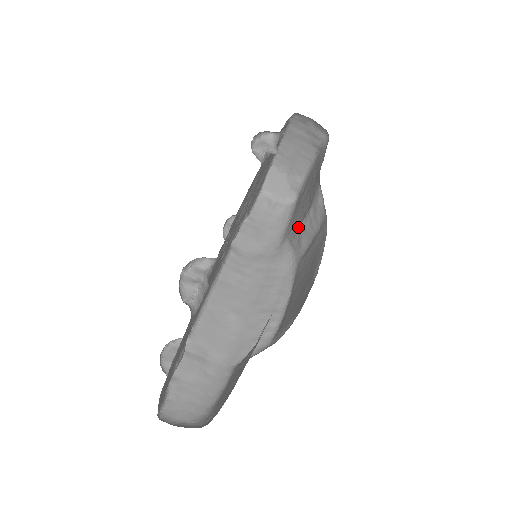
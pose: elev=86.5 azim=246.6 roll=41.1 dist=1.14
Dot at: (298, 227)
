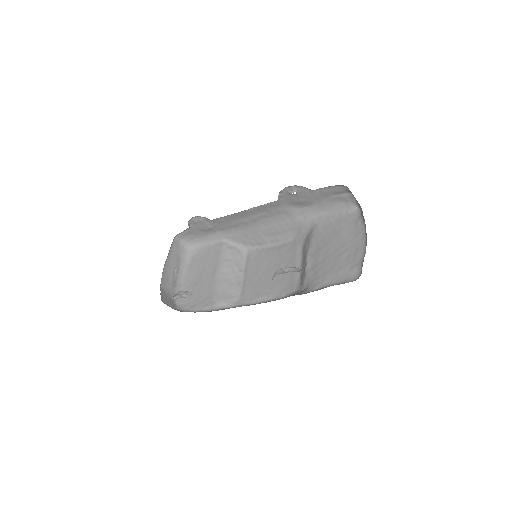
Dot at: (312, 245)
